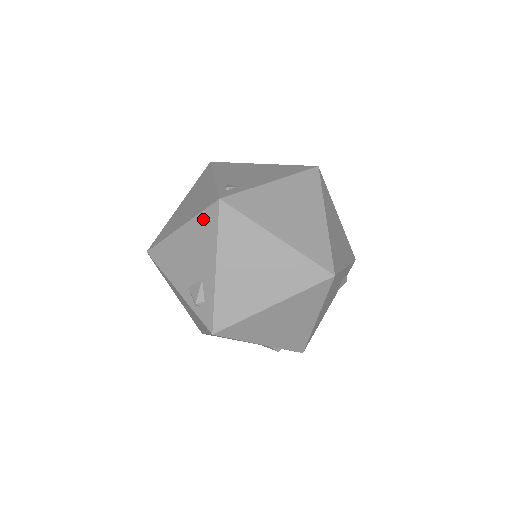
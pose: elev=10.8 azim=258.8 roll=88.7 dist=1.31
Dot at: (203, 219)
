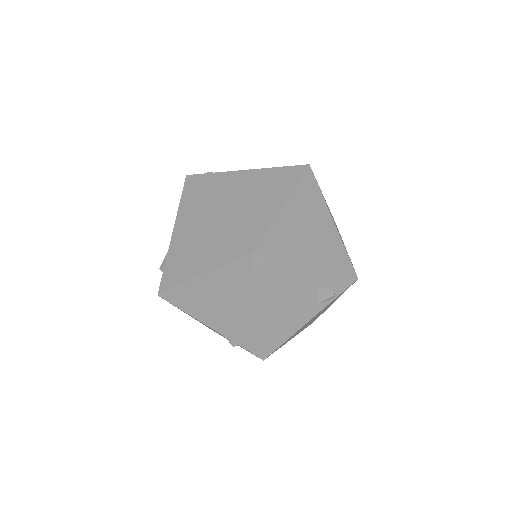
Dot at: occluded
